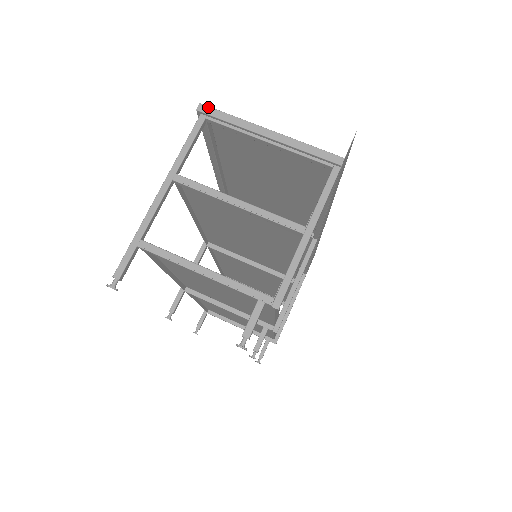
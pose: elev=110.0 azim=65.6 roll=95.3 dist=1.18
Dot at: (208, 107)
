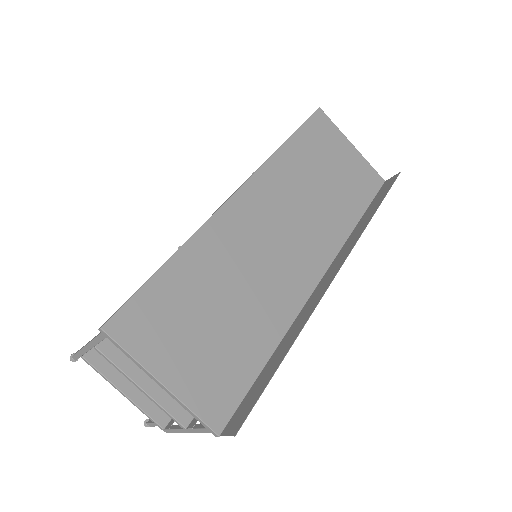
Dot at: (108, 336)
